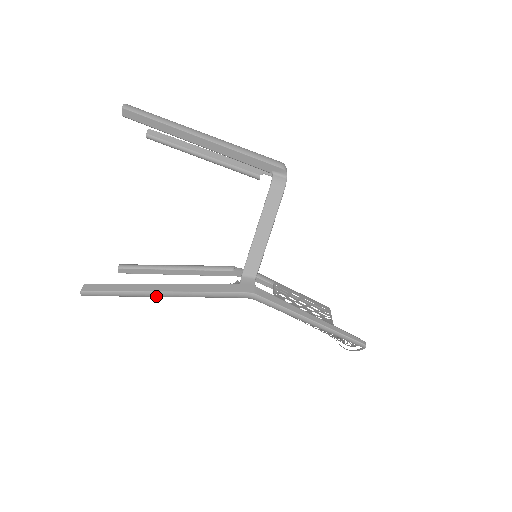
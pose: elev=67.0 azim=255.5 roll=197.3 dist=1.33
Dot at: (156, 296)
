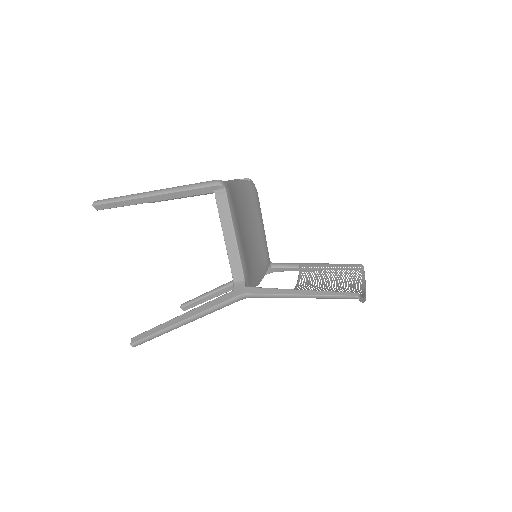
Dot at: (179, 326)
